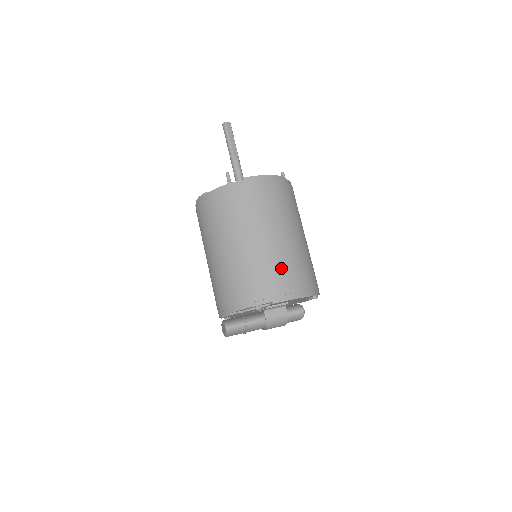
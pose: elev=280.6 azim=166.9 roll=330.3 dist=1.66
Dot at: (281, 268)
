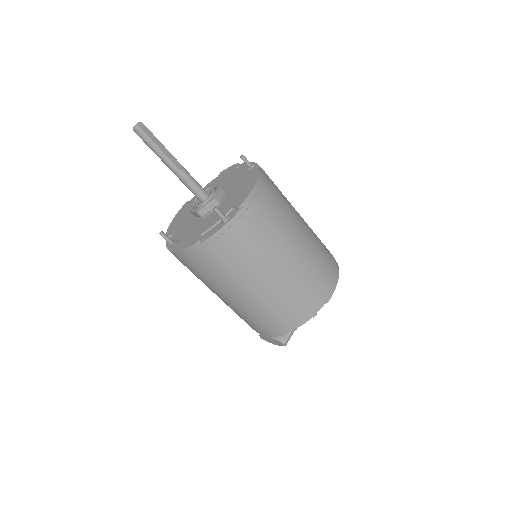
Dot at: (317, 269)
